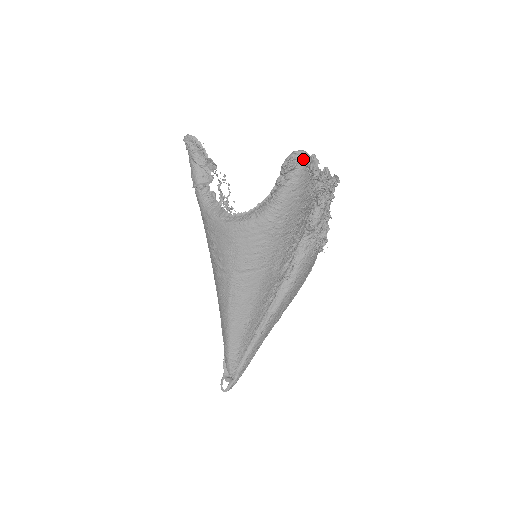
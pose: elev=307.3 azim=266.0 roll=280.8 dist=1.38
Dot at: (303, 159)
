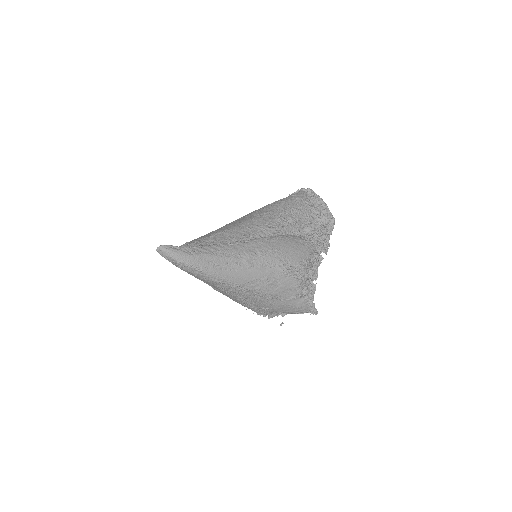
Dot at: (305, 189)
